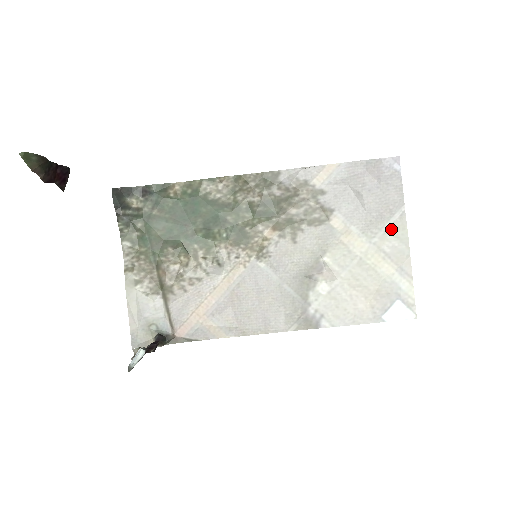
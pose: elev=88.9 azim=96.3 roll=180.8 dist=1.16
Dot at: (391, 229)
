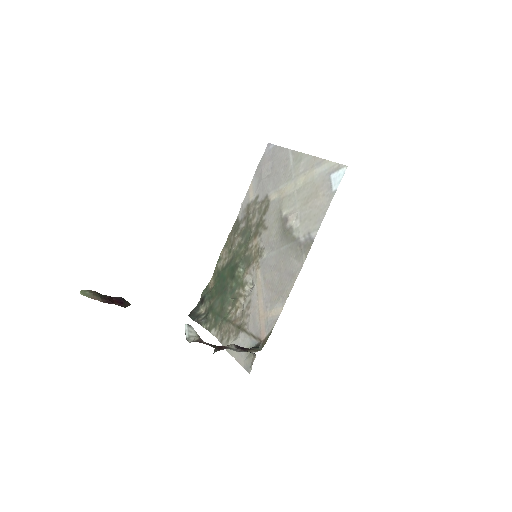
Dot at: (294, 163)
